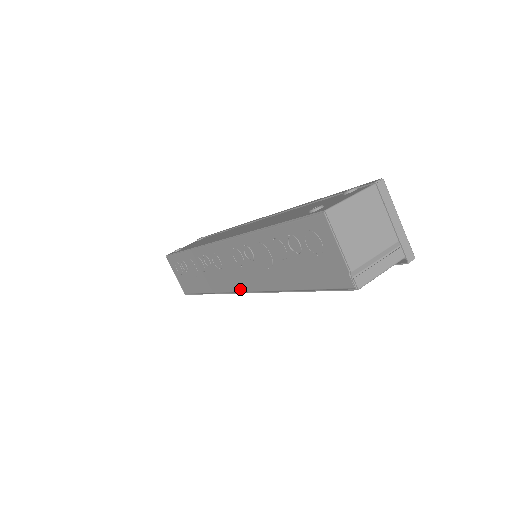
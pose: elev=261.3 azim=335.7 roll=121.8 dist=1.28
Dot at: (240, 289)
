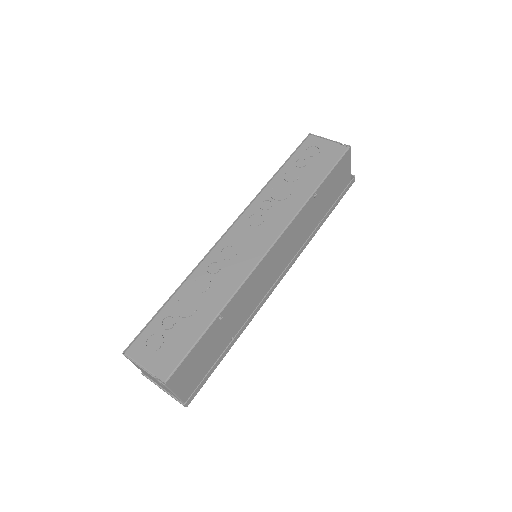
Dot at: (266, 248)
